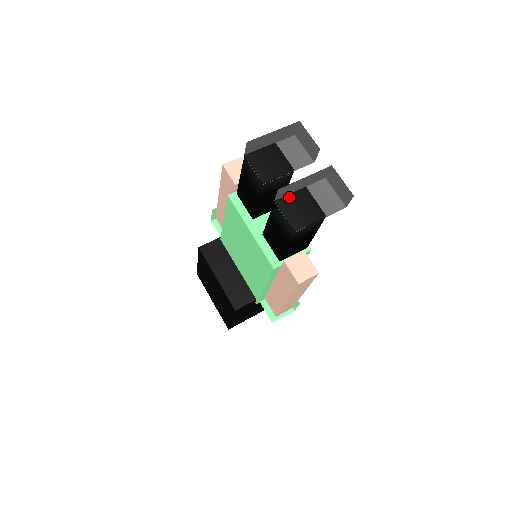
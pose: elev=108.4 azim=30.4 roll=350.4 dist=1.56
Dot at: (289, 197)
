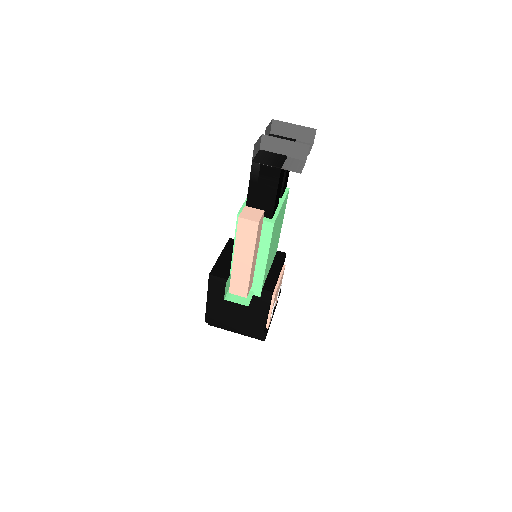
Dot at: (271, 153)
